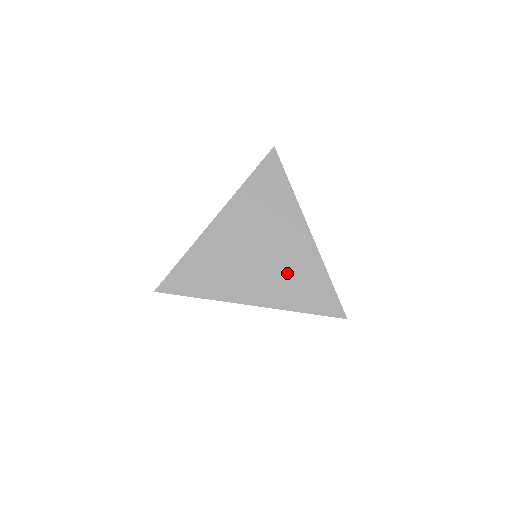
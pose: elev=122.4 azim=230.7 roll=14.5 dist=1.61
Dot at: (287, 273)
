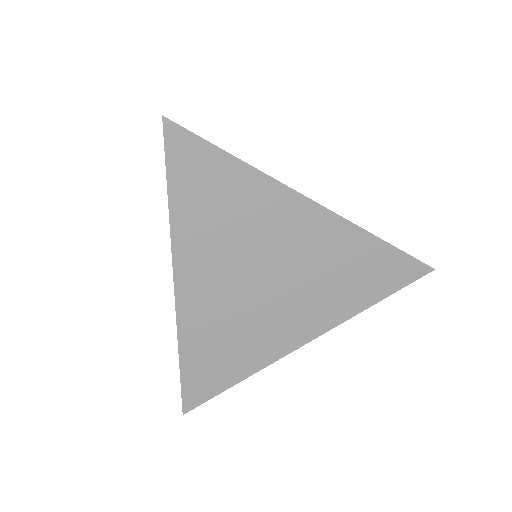
Dot at: occluded
